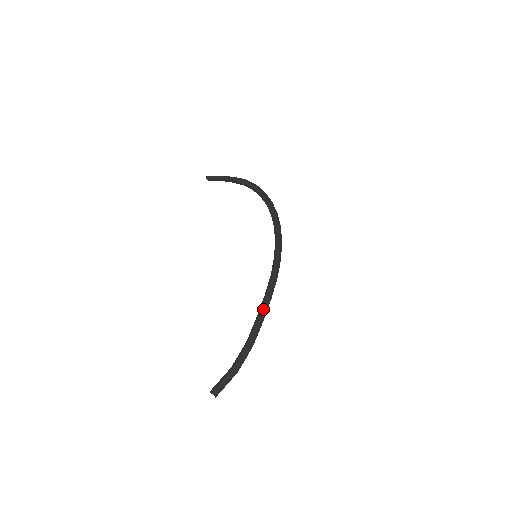
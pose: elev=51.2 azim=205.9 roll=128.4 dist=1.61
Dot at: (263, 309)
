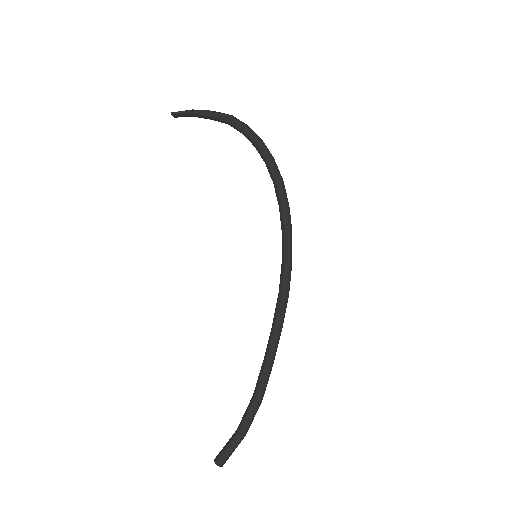
Dot at: (272, 347)
